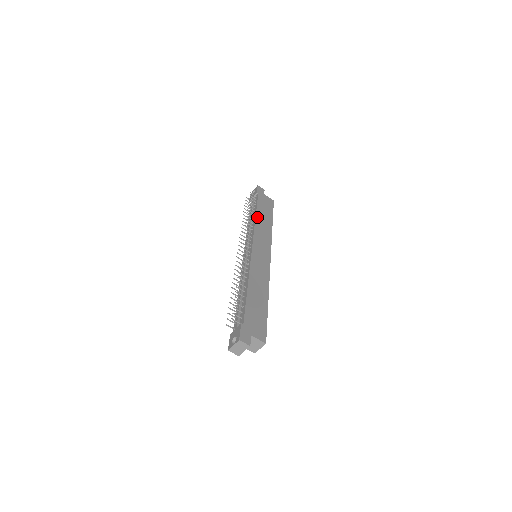
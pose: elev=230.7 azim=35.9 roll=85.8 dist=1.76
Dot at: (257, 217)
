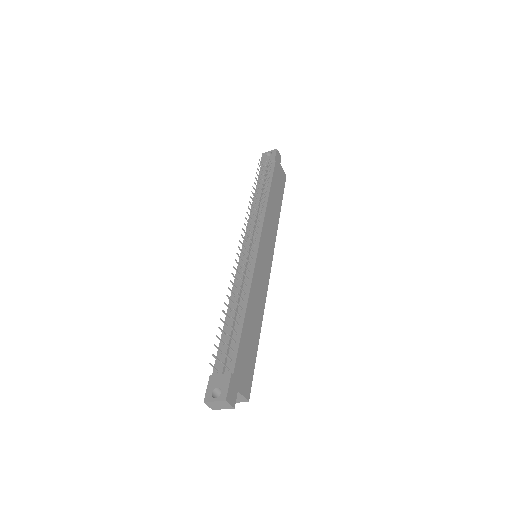
Dot at: (269, 199)
